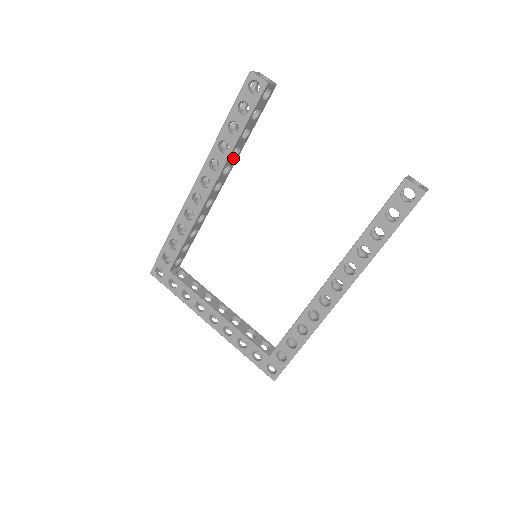
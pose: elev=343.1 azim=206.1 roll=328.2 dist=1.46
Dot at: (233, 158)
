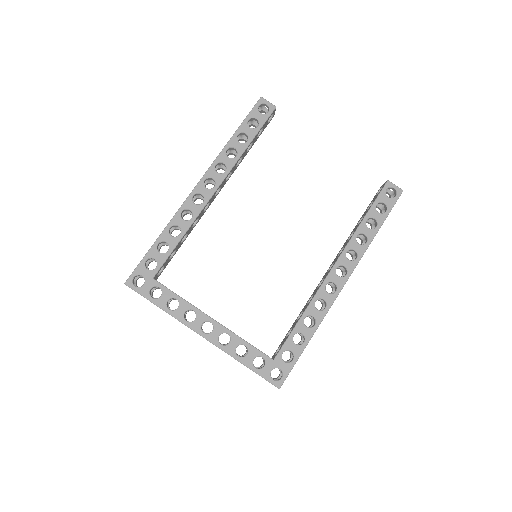
Dot at: (235, 167)
